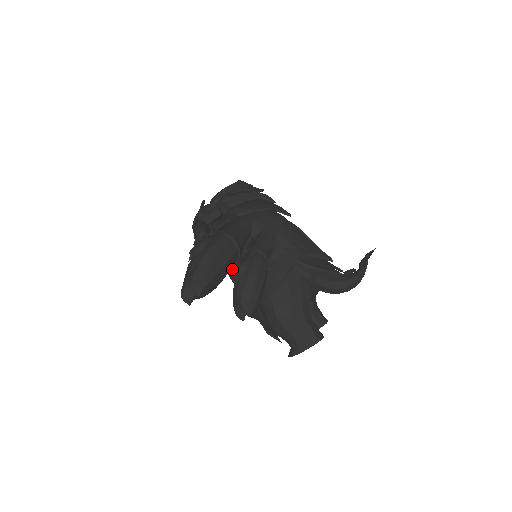
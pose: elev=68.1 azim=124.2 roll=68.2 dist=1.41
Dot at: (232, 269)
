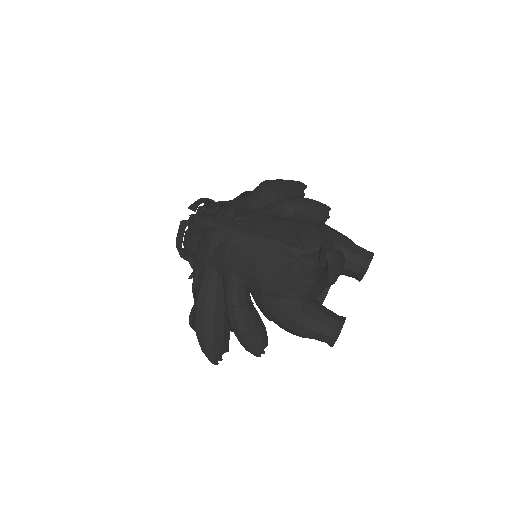
Dot at: occluded
